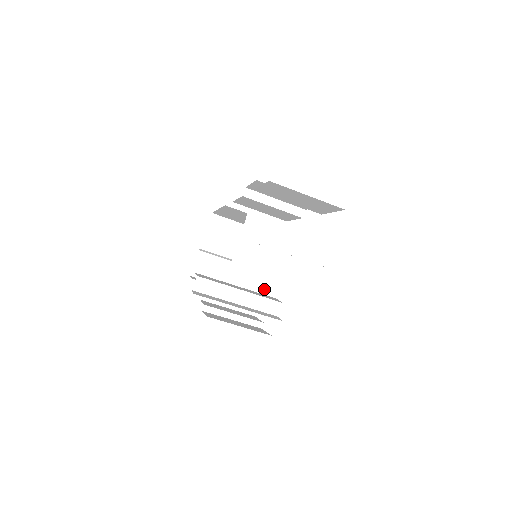
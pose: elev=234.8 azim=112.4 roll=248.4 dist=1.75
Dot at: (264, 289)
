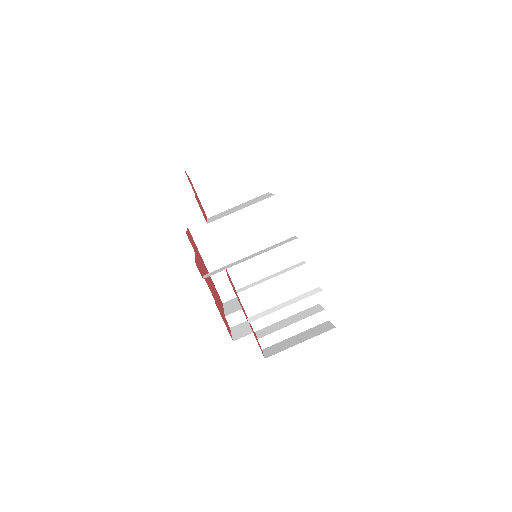
Dot at: occluded
